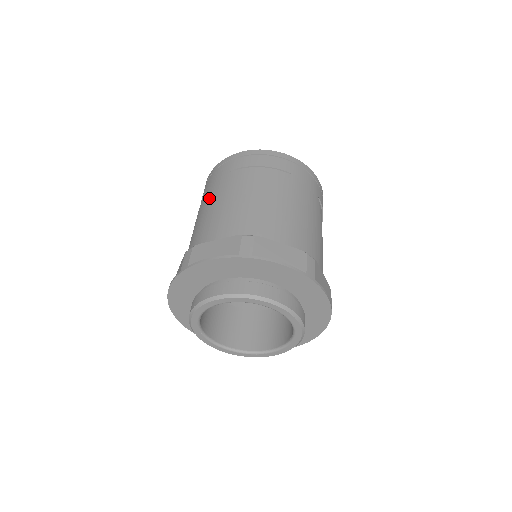
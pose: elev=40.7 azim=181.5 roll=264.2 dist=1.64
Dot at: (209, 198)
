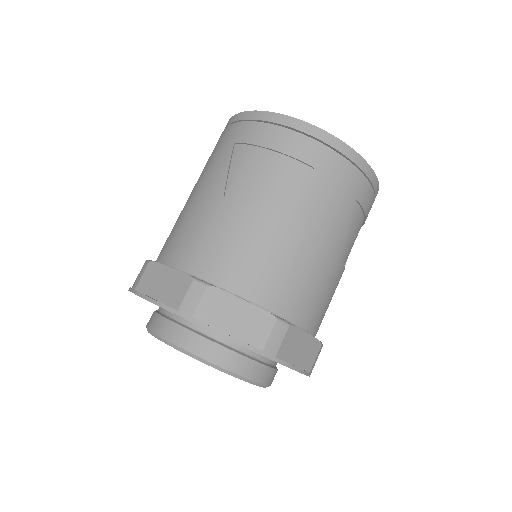
Dot at: (202, 177)
